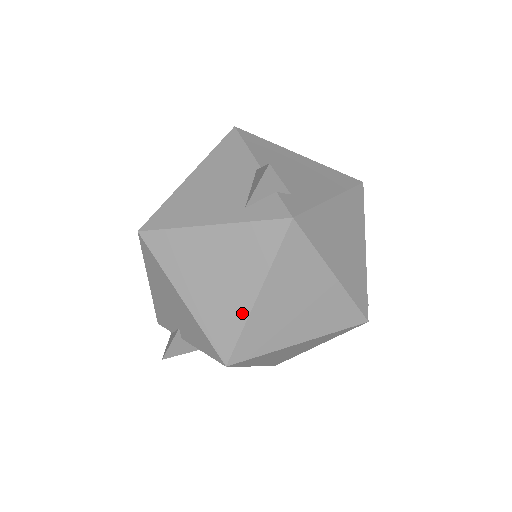
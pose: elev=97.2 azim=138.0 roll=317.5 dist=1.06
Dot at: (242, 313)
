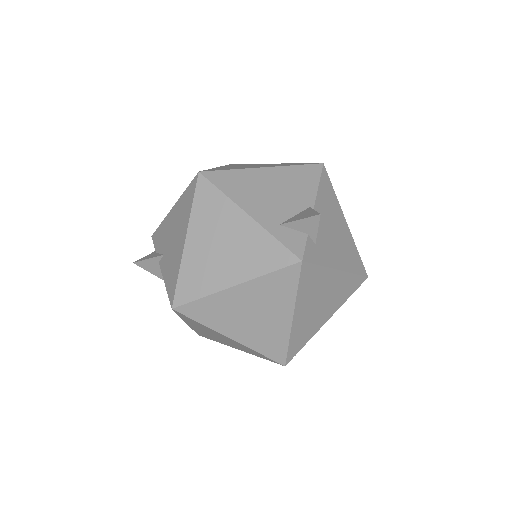
Dot at: (214, 287)
